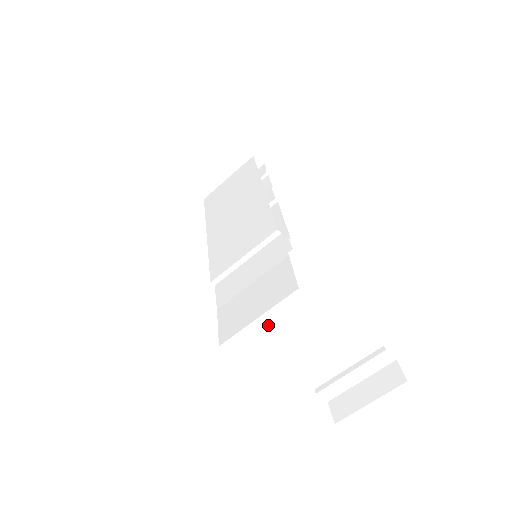
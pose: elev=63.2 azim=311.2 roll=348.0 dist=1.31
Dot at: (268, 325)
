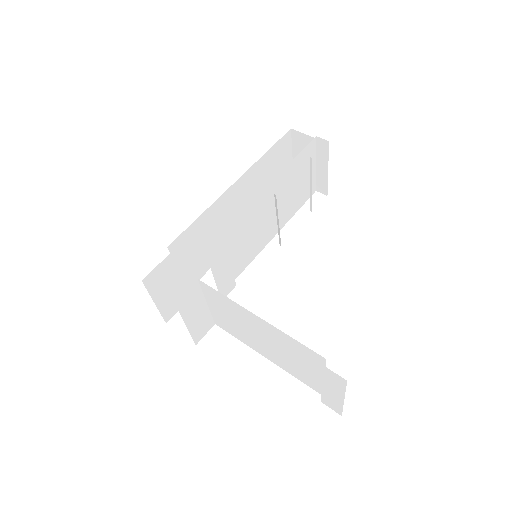
Dot at: (229, 324)
